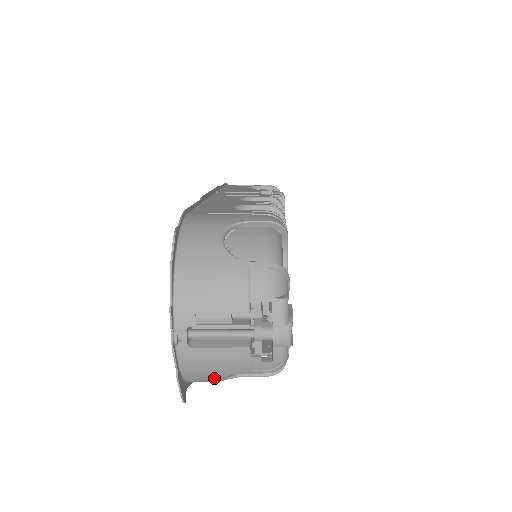
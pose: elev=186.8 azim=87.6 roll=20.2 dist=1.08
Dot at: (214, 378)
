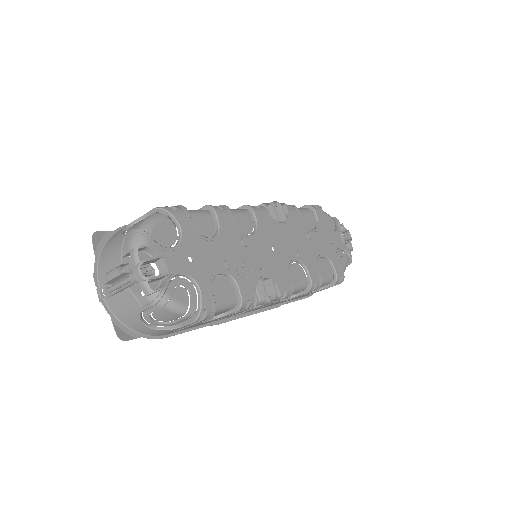
Dot at: (138, 322)
